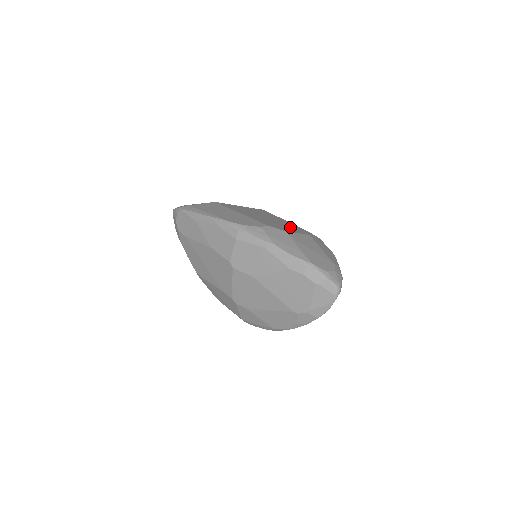
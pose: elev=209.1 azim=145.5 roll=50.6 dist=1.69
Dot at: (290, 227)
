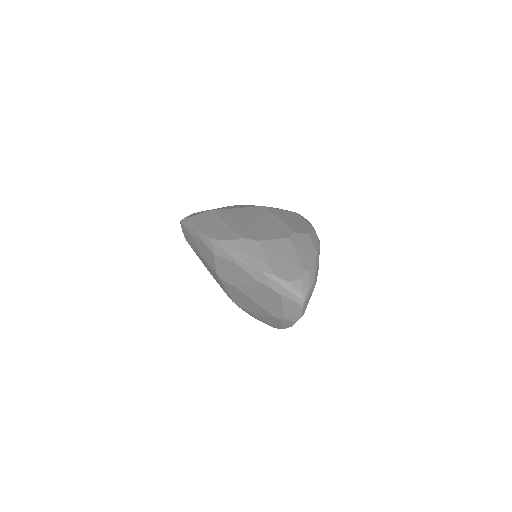
Dot at: (272, 230)
